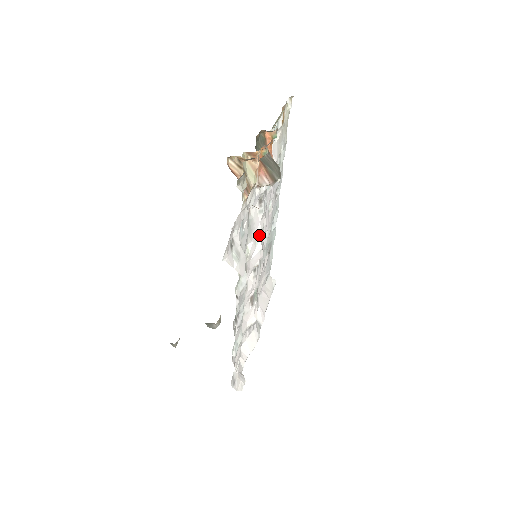
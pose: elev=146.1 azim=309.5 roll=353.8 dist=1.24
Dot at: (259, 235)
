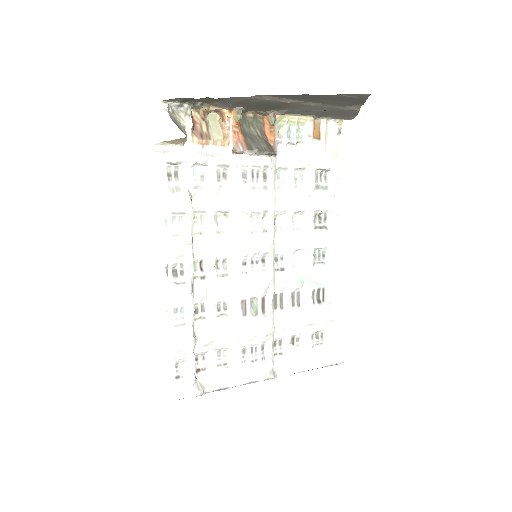
Dot at: (247, 219)
